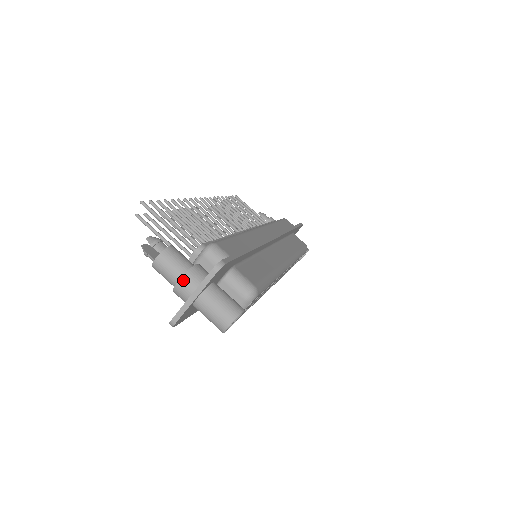
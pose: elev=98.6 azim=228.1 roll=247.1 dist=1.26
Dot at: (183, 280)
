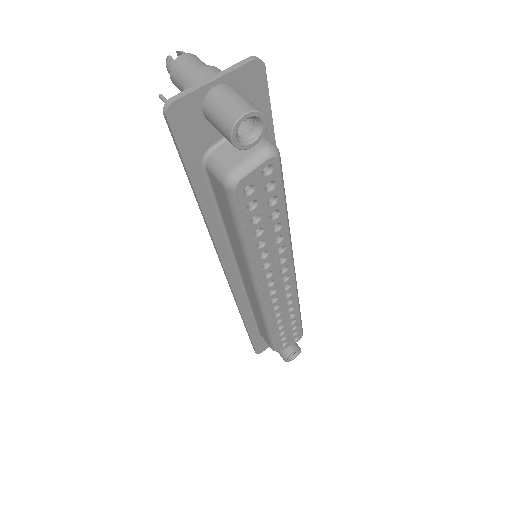
Dot at: (206, 68)
